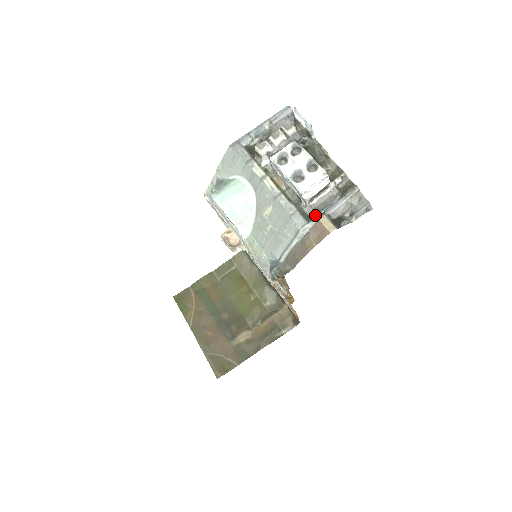
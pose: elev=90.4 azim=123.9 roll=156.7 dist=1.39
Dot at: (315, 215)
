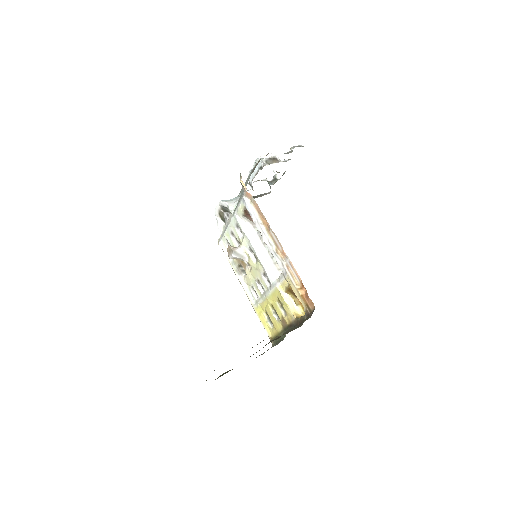
Dot at: occluded
